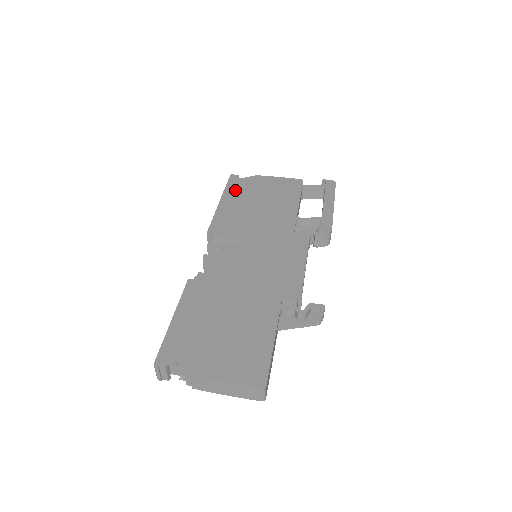
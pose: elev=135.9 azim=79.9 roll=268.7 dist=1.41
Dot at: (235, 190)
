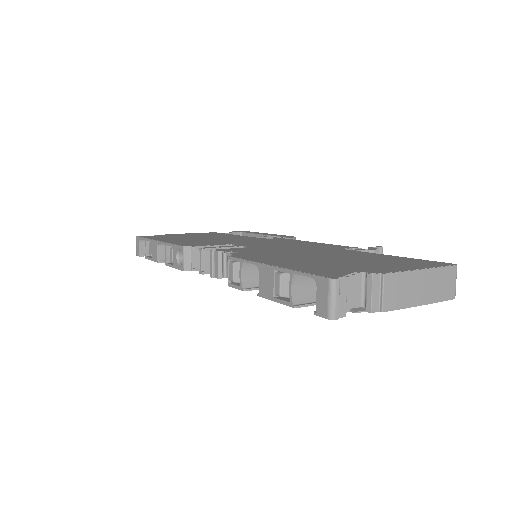
Dot at: (160, 237)
